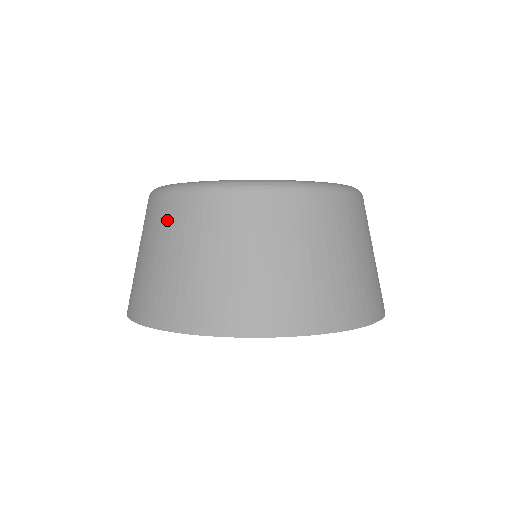
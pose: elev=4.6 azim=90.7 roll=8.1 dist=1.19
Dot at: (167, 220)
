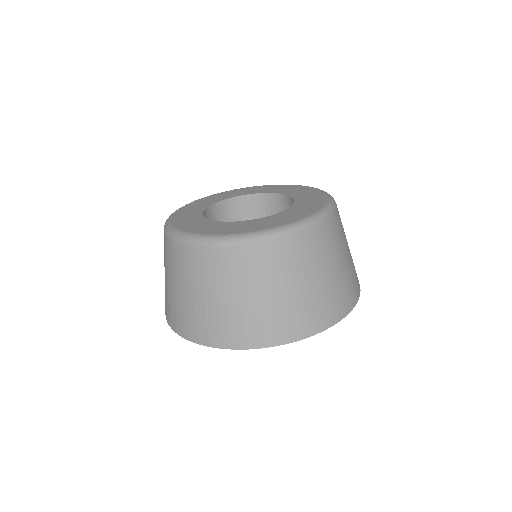
Dot at: occluded
